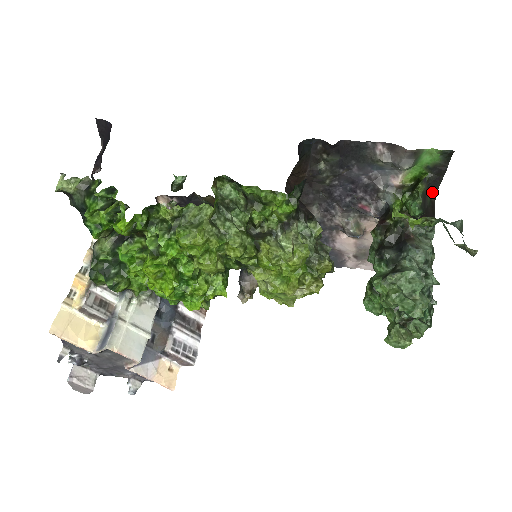
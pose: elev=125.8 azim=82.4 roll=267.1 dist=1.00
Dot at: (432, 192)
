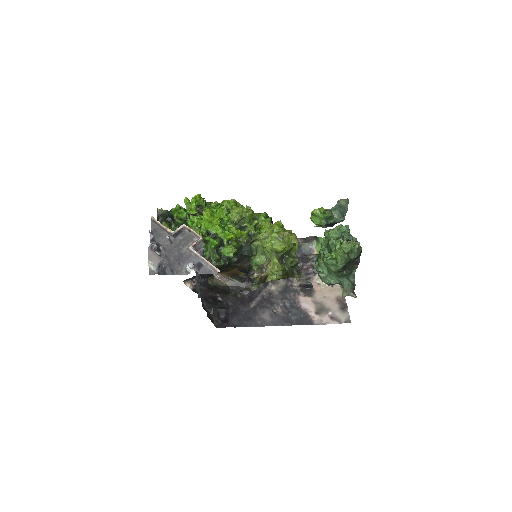
Dot at: occluded
